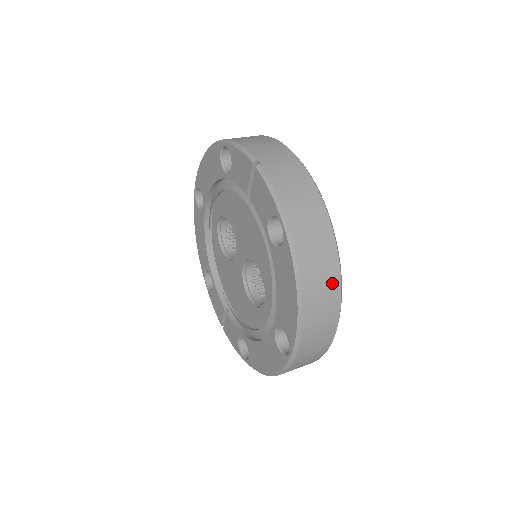
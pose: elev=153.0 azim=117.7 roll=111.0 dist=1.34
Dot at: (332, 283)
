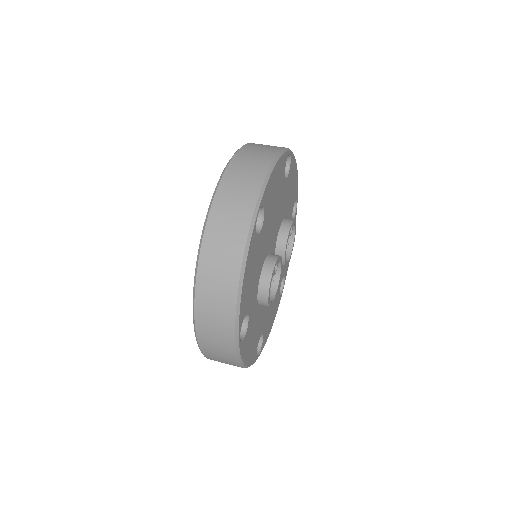
Dot at: (230, 272)
